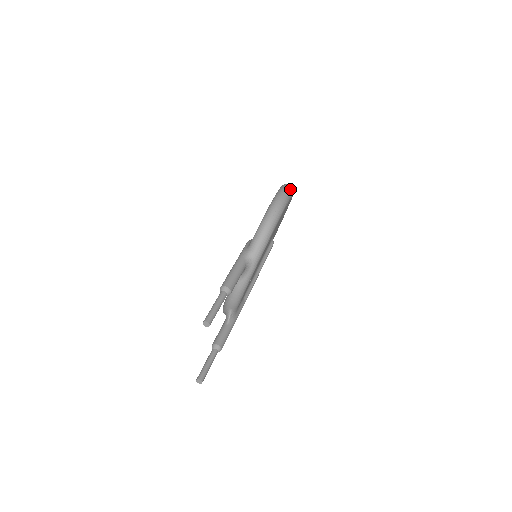
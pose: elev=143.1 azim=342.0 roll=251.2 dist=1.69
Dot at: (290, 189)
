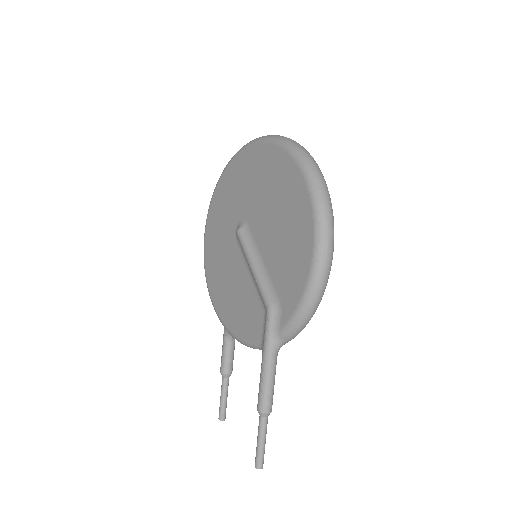
Dot at: (333, 225)
